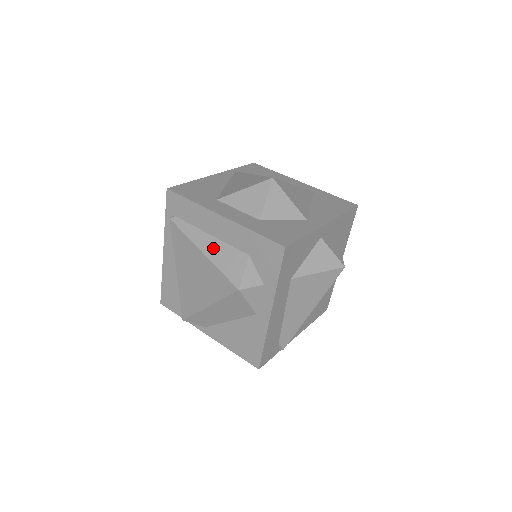
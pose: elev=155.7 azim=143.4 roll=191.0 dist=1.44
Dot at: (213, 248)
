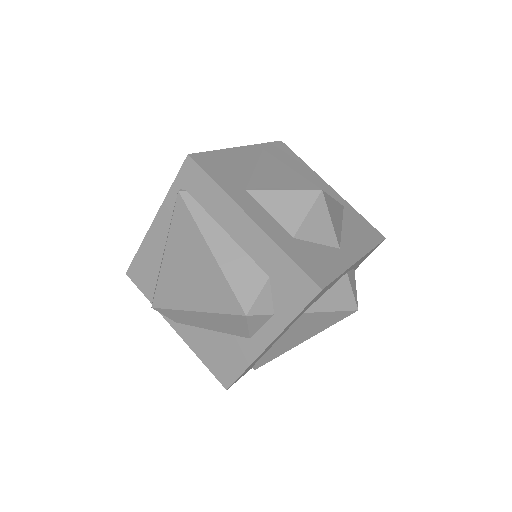
Dot at: (226, 251)
